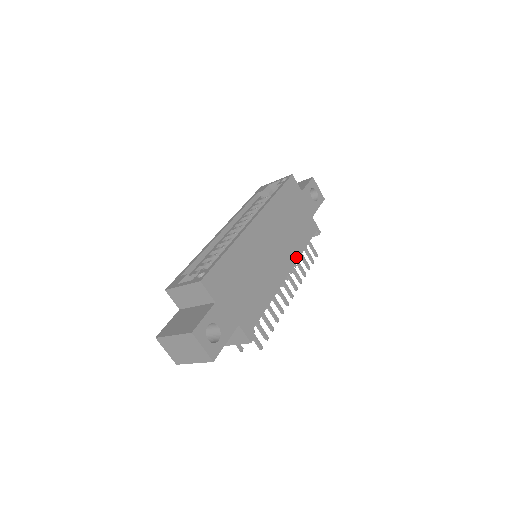
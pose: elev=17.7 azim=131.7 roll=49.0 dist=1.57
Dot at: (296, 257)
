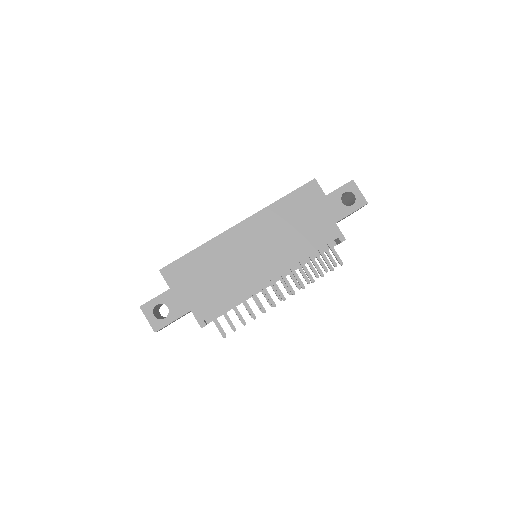
Dot at: (292, 262)
